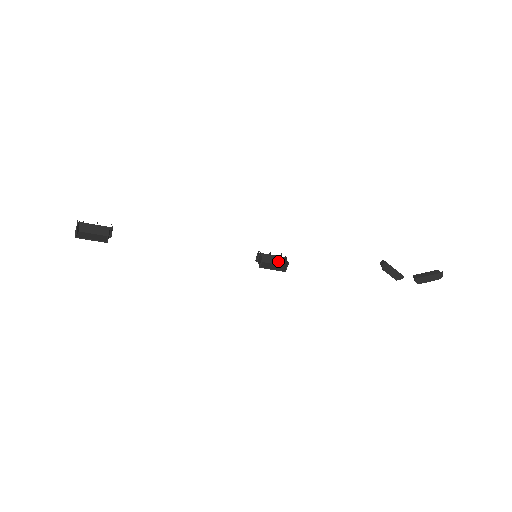
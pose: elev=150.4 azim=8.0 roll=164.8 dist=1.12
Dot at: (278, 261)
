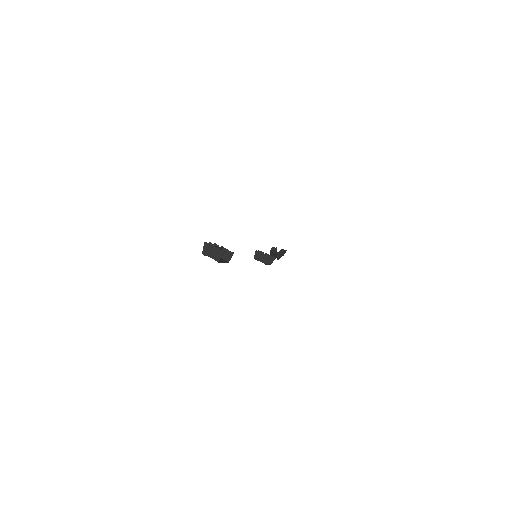
Dot at: occluded
